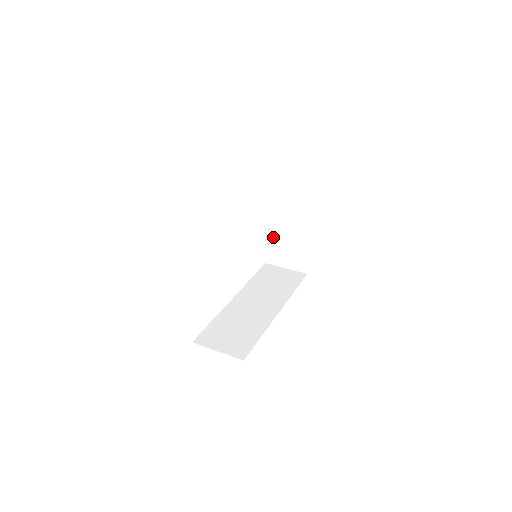
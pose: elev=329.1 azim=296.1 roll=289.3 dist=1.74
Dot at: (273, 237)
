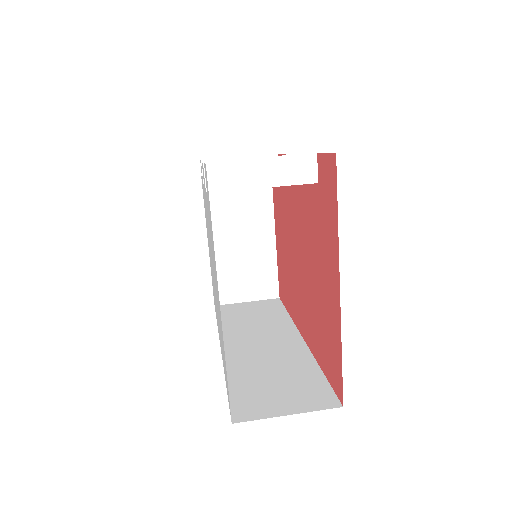
Dot at: (221, 260)
